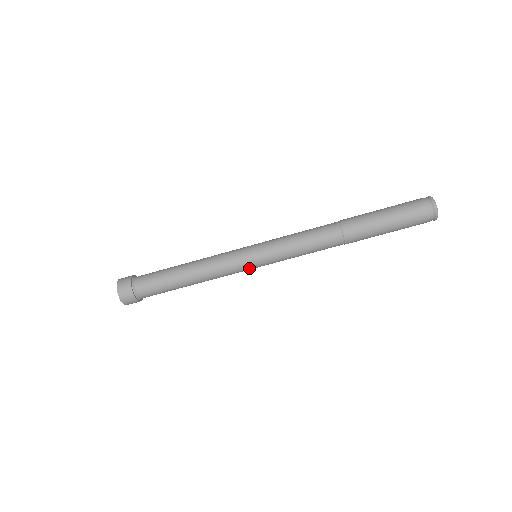
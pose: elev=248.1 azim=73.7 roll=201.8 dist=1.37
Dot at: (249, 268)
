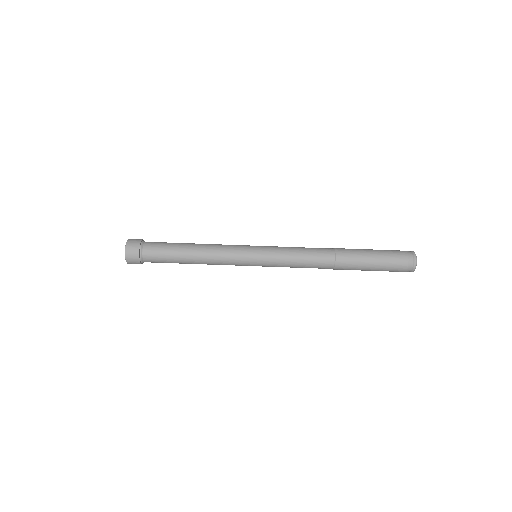
Dot at: (248, 256)
